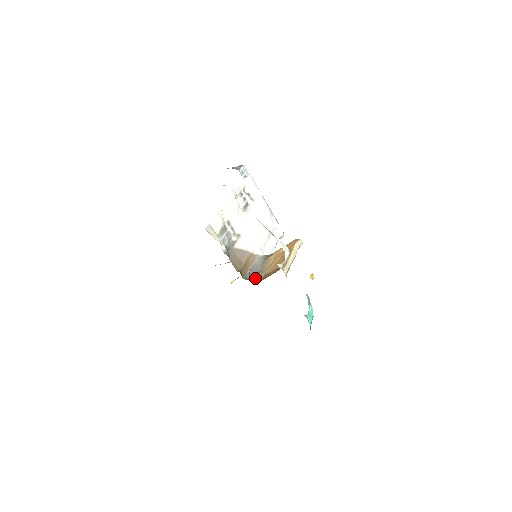
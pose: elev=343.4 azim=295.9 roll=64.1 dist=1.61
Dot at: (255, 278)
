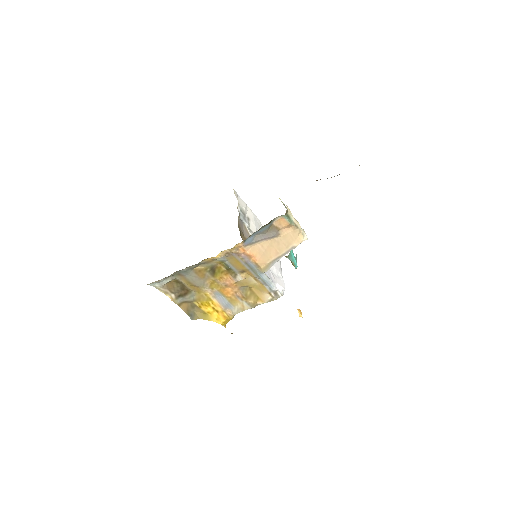
Dot at: occluded
